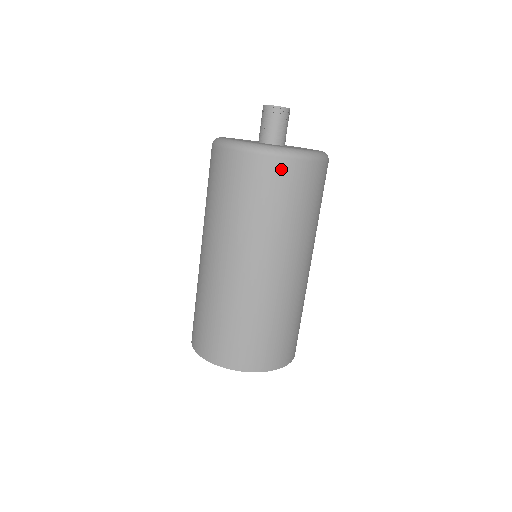
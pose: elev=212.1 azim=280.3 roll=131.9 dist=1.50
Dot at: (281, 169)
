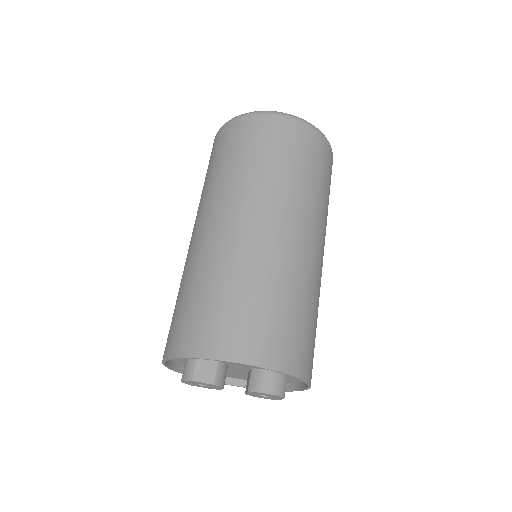
Dot at: (285, 126)
